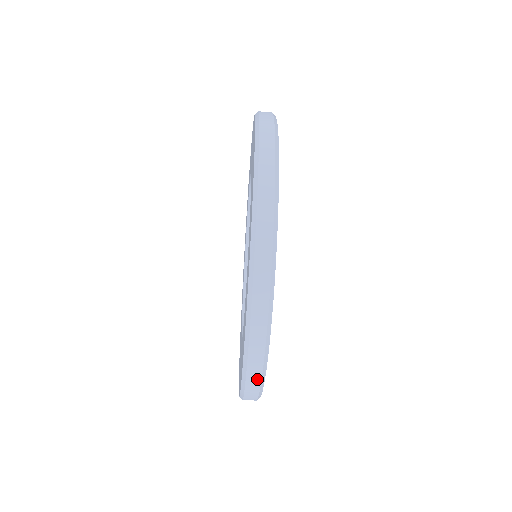
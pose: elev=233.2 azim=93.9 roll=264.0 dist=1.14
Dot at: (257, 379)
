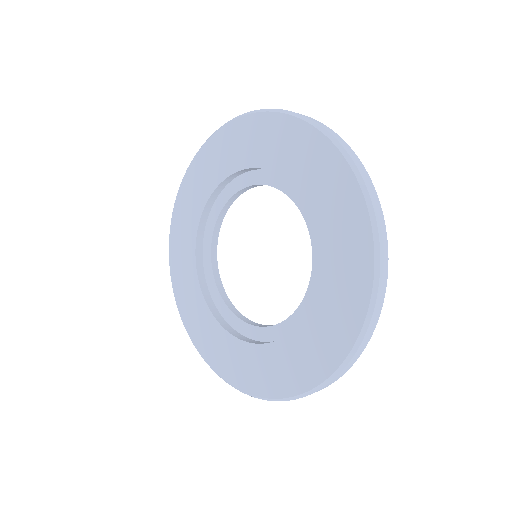
Dot at: (321, 389)
